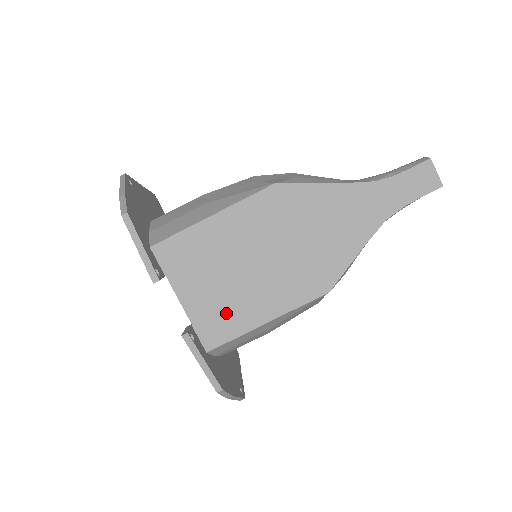
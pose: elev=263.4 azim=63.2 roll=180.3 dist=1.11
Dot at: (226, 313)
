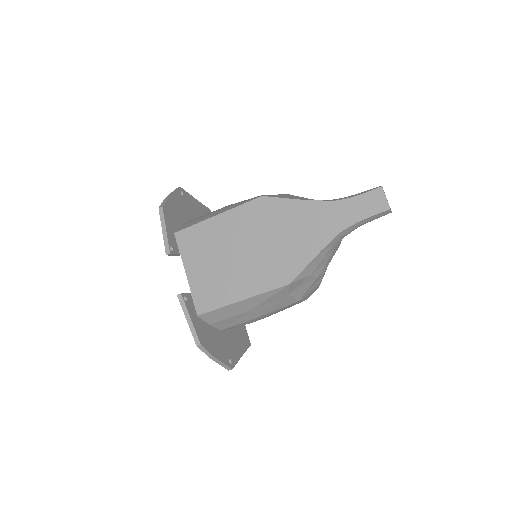
Dot at: (215, 288)
